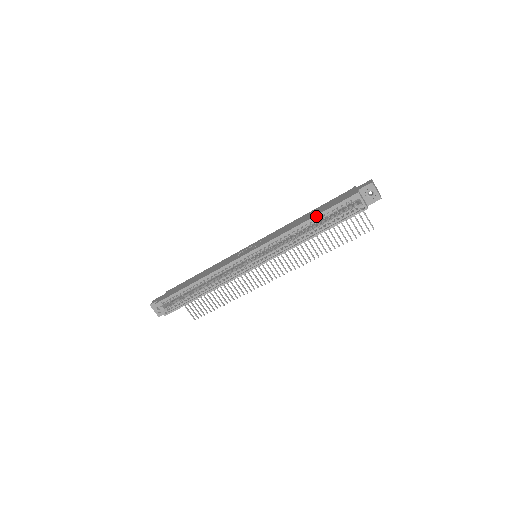
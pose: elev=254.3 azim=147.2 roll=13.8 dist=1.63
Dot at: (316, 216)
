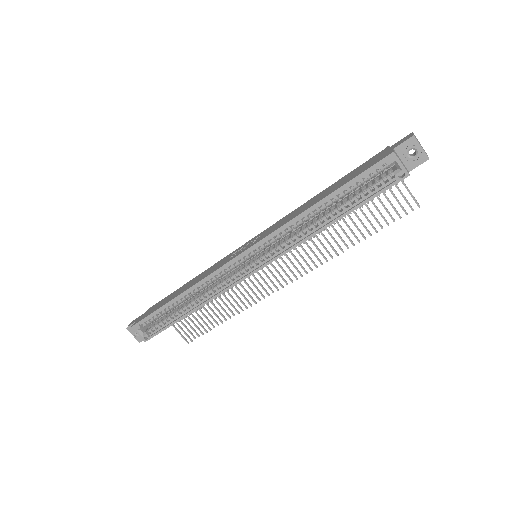
Dot at: (333, 193)
